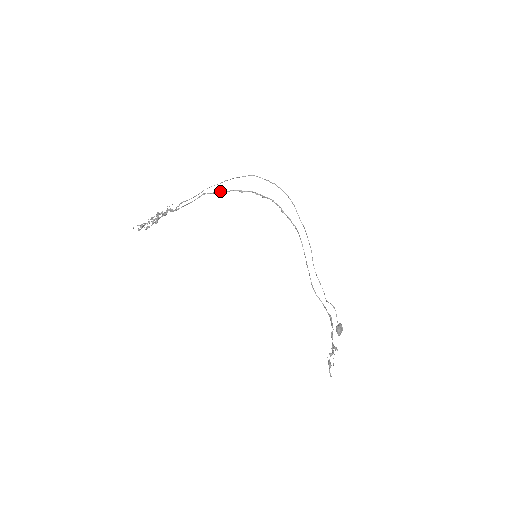
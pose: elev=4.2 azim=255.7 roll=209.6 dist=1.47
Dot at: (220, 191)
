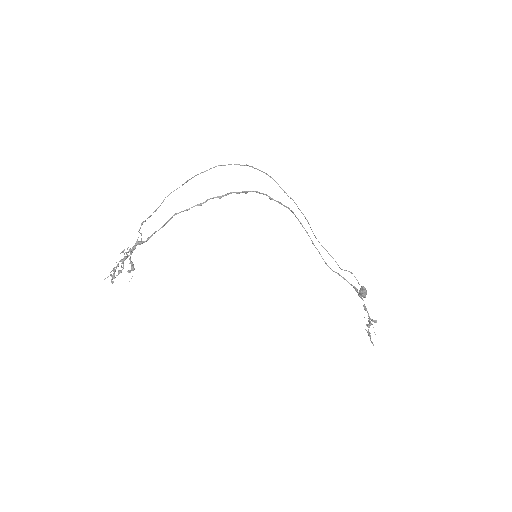
Dot at: occluded
